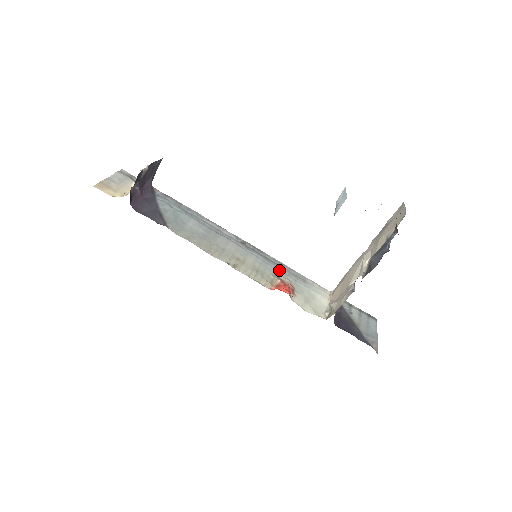
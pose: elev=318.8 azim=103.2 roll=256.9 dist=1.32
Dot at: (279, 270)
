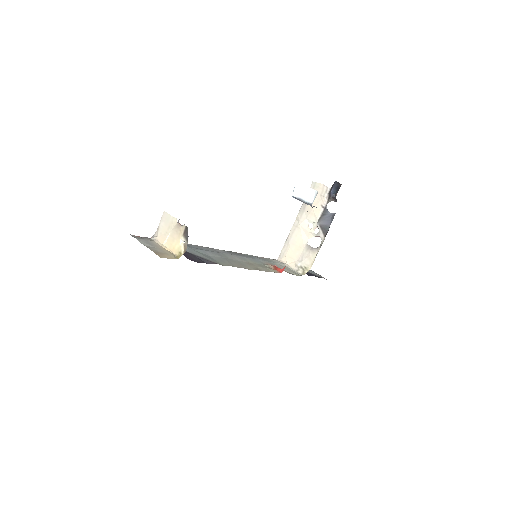
Dot at: (260, 260)
